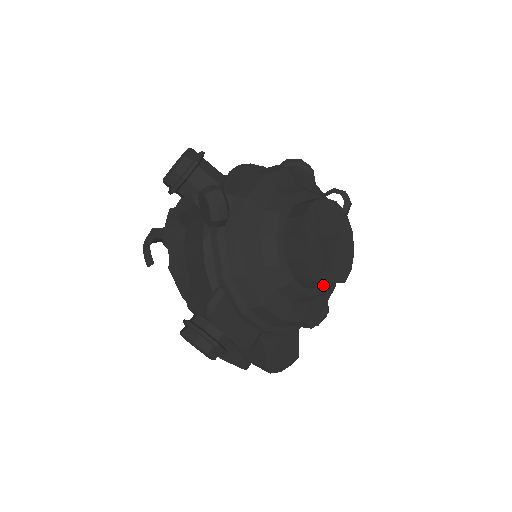
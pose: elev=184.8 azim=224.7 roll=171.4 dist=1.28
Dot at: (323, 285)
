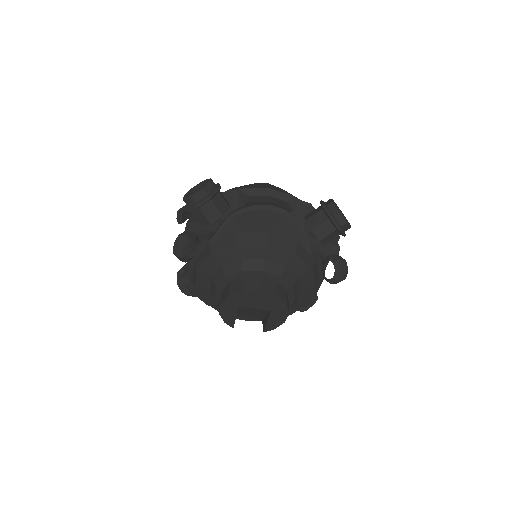
Dot at: (258, 318)
